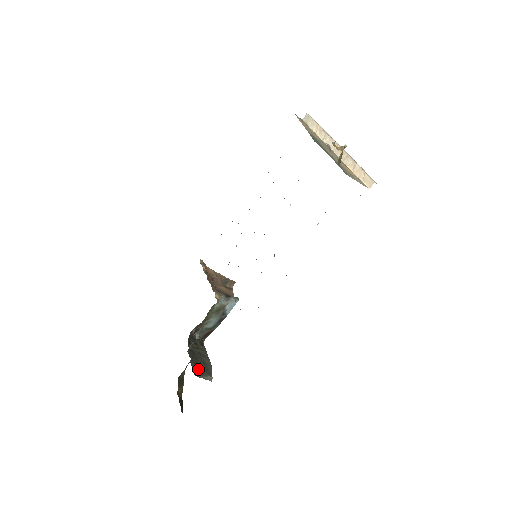
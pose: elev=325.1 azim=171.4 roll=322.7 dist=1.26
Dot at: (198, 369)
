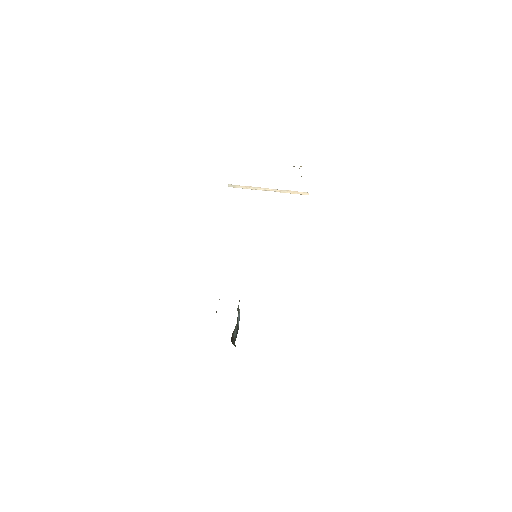
Dot at: occluded
